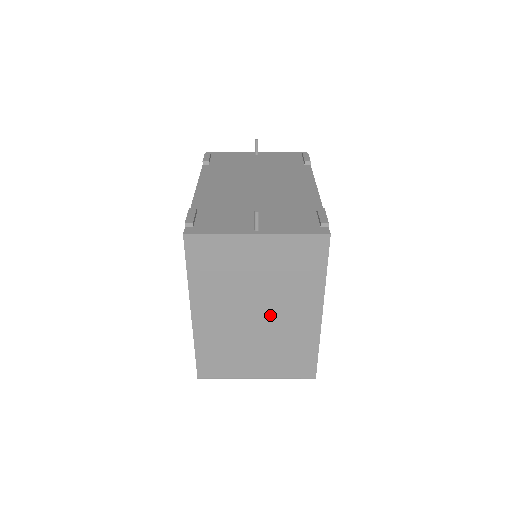
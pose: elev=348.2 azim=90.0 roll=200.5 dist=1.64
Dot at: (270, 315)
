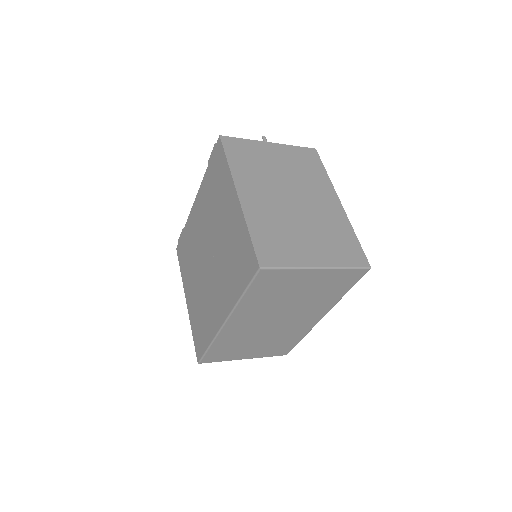
Dot at: (303, 200)
